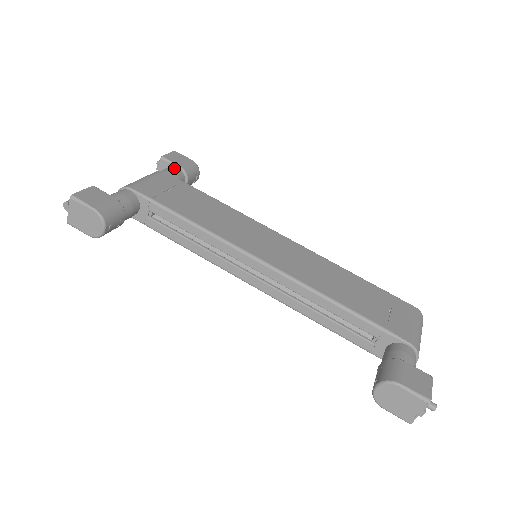
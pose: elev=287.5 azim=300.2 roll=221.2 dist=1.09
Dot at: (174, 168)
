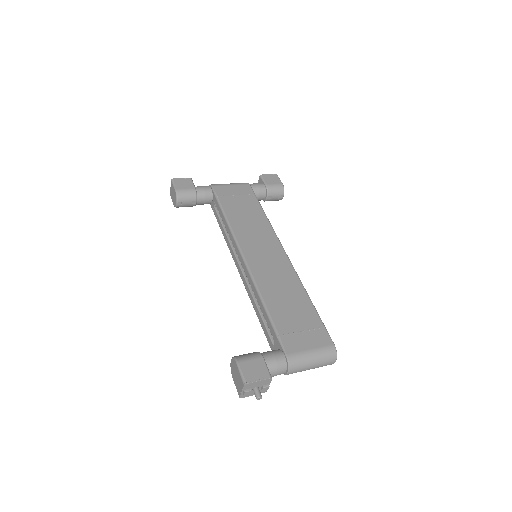
Dot at: (261, 184)
